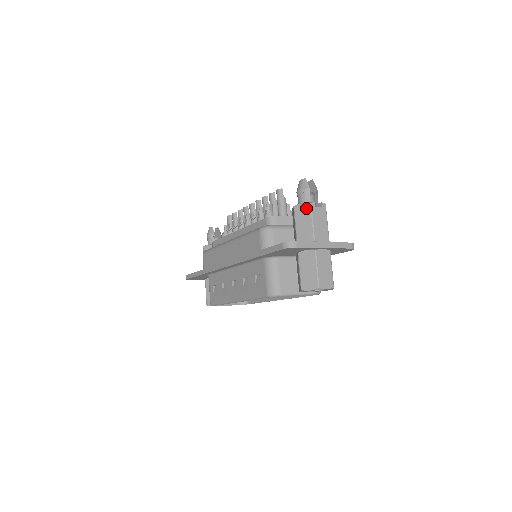
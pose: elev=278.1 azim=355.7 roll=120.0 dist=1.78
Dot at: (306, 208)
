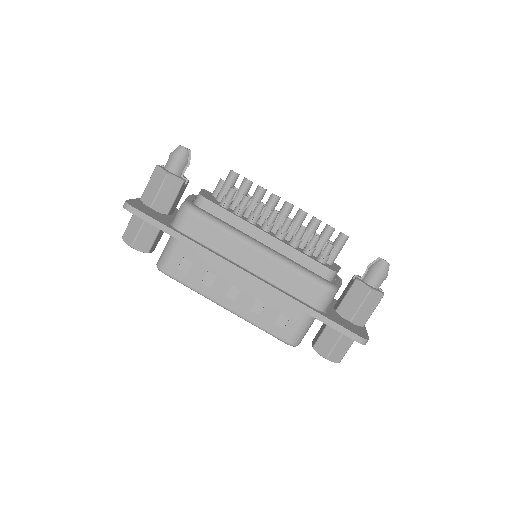
Dot at: (378, 298)
